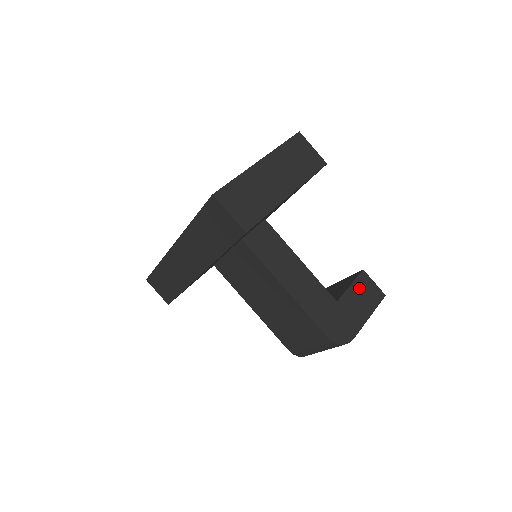
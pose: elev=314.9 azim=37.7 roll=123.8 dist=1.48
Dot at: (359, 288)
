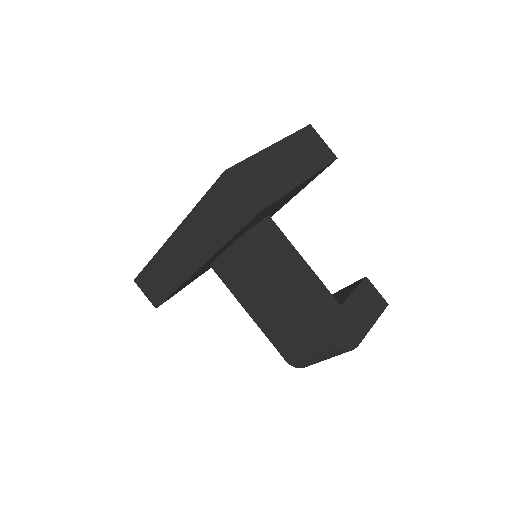
Dot at: (362, 294)
